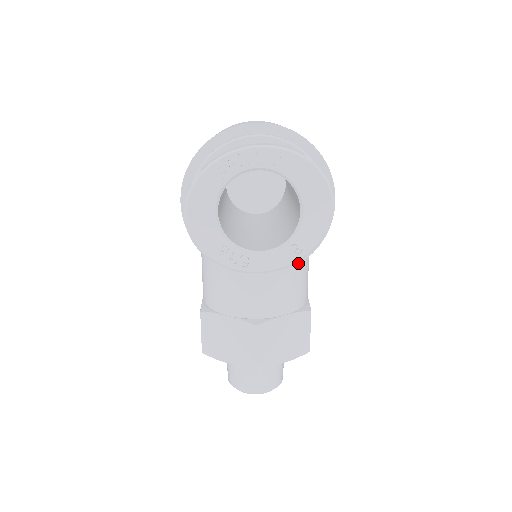
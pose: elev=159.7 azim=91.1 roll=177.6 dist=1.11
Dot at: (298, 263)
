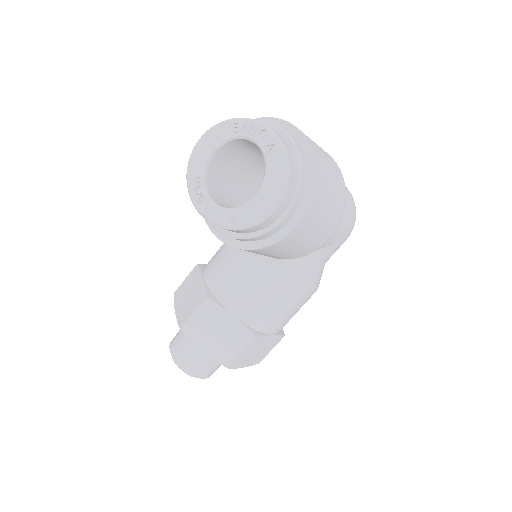
Dot at: (241, 248)
